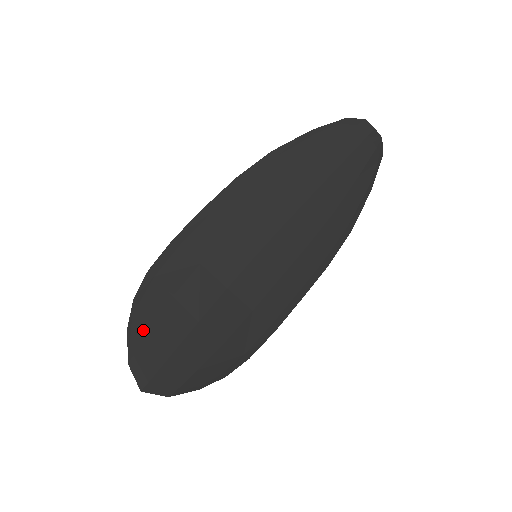
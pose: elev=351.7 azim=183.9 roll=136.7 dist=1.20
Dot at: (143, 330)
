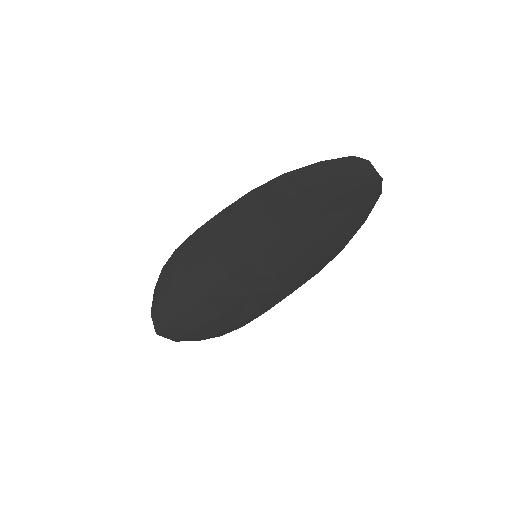
Dot at: (164, 293)
